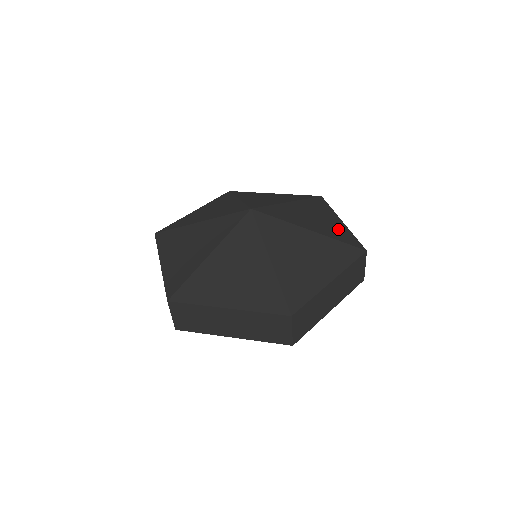
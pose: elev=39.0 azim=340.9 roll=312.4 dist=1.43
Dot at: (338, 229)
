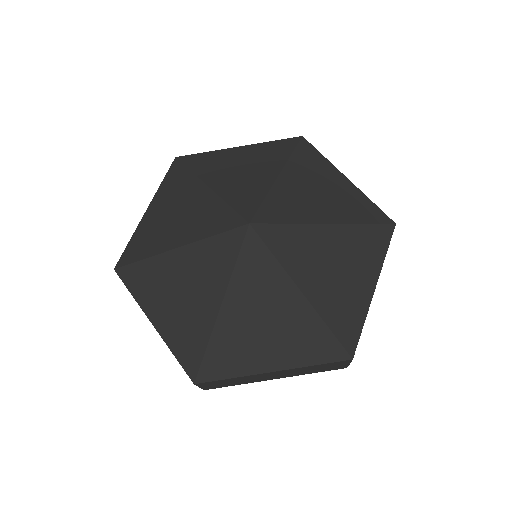
Dot at: (352, 199)
